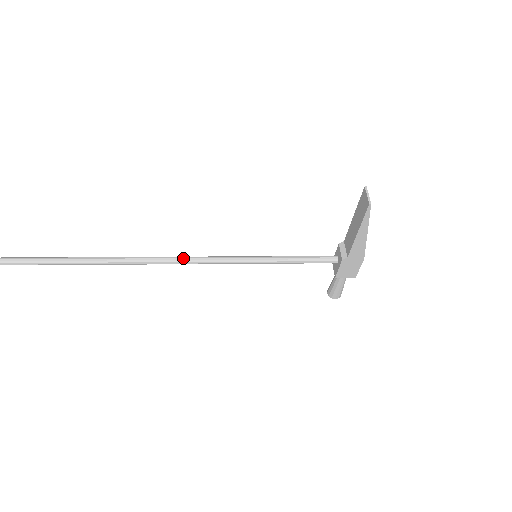
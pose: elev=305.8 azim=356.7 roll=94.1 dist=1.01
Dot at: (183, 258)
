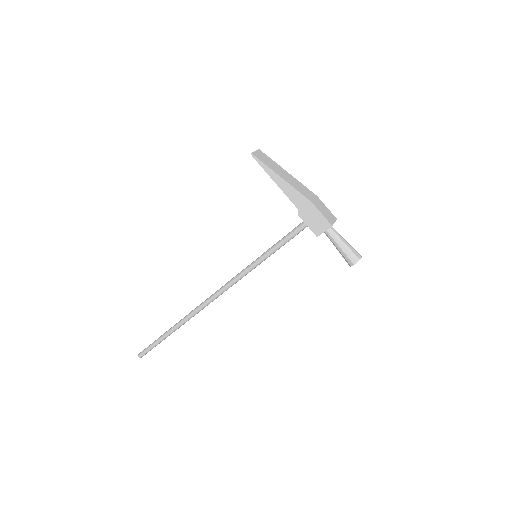
Dot at: (222, 286)
